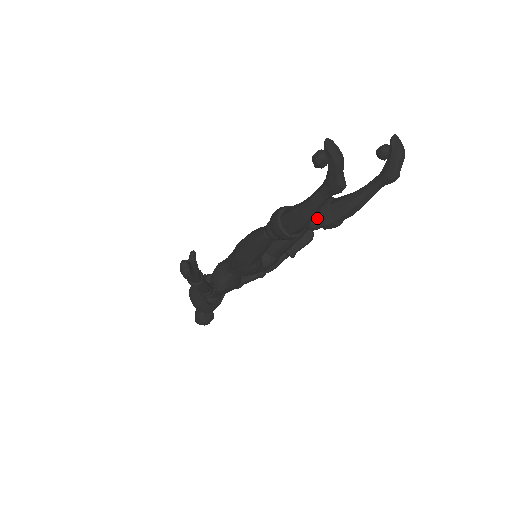
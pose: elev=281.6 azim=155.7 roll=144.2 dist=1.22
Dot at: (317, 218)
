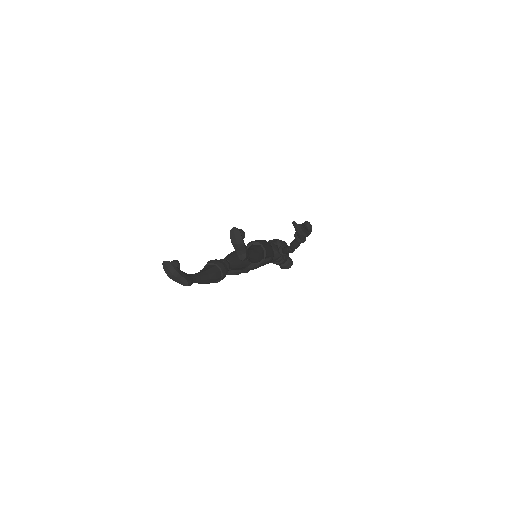
Dot at: occluded
